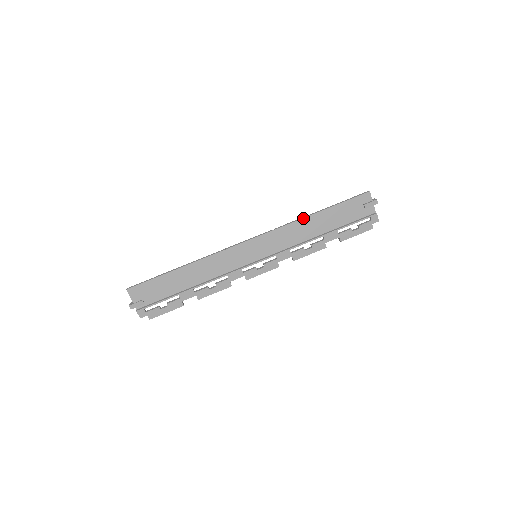
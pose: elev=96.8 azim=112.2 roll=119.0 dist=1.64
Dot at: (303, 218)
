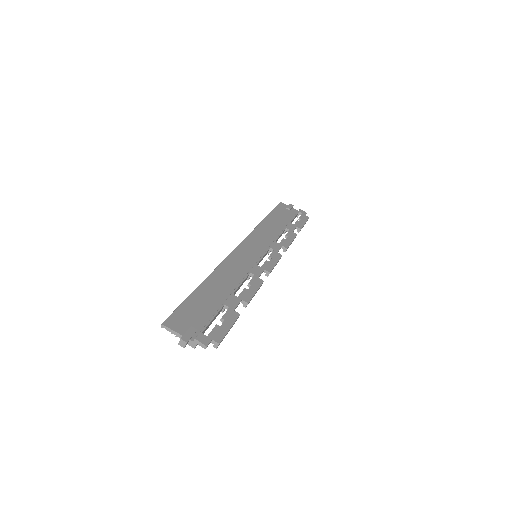
Dot at: (259, 224)
